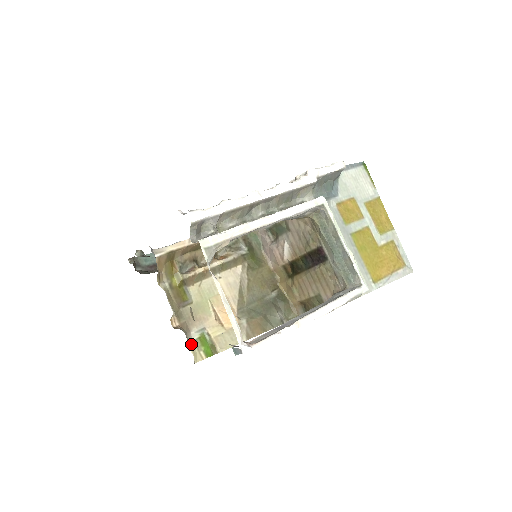
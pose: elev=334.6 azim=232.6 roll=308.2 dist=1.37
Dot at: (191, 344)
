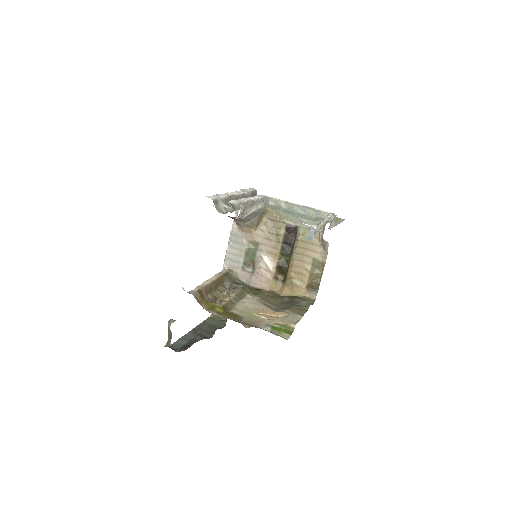
Dot at: occluded
